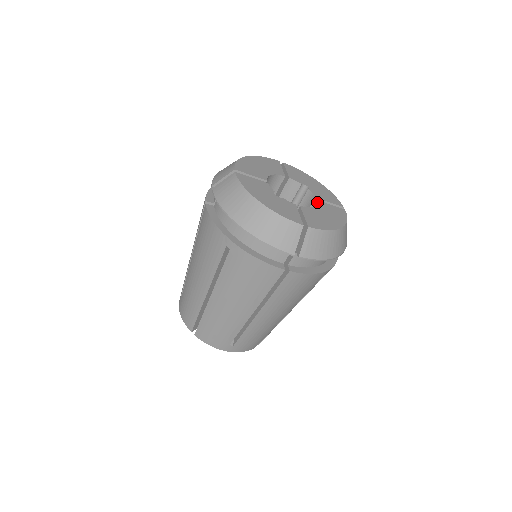
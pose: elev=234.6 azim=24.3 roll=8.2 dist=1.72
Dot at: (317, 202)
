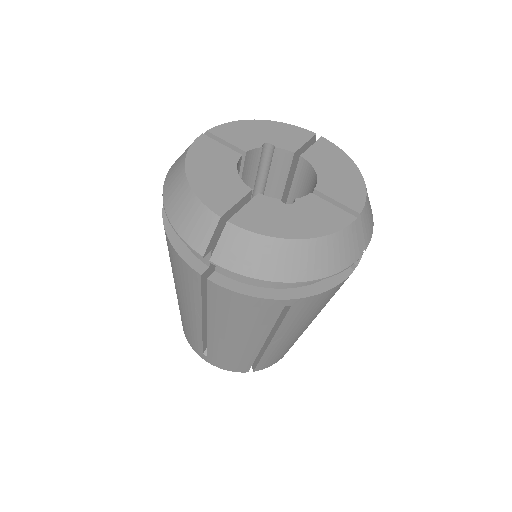
Dot at: (305, 159)
